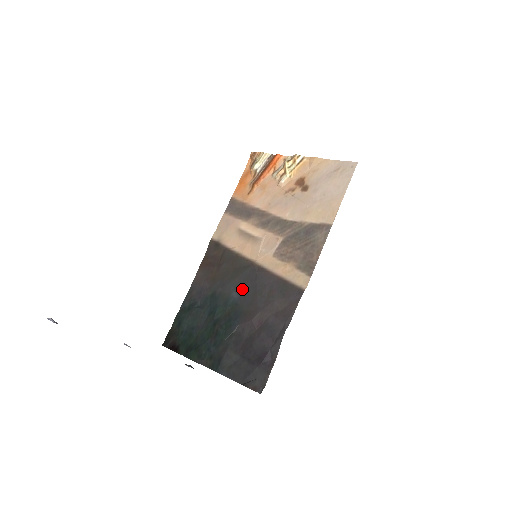
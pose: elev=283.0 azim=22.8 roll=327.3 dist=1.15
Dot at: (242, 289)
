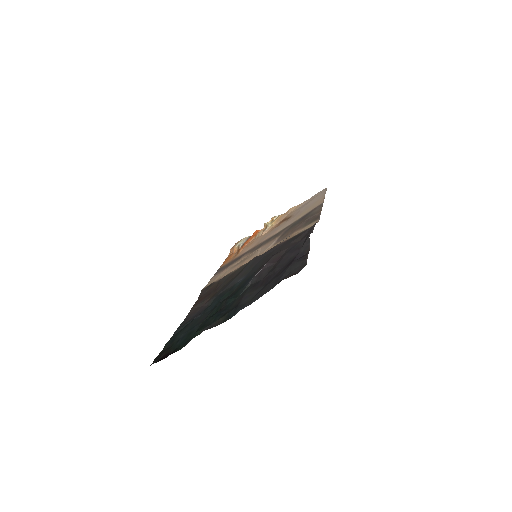
Dot at: (248, 272)
